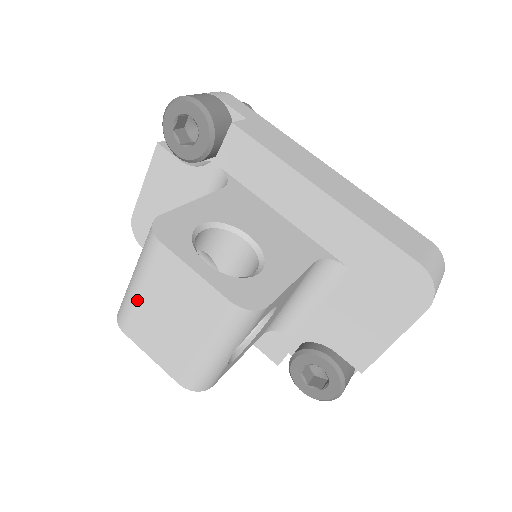
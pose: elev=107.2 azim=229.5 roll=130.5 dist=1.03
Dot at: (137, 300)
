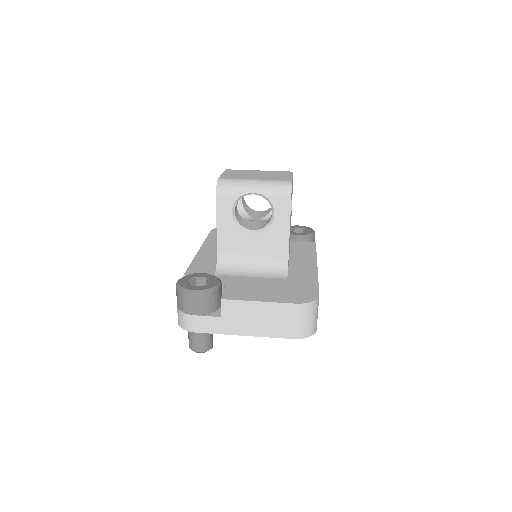
Dot at: (253, 170)
